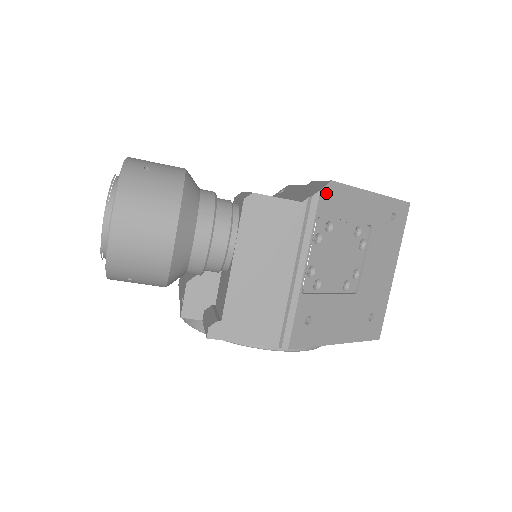
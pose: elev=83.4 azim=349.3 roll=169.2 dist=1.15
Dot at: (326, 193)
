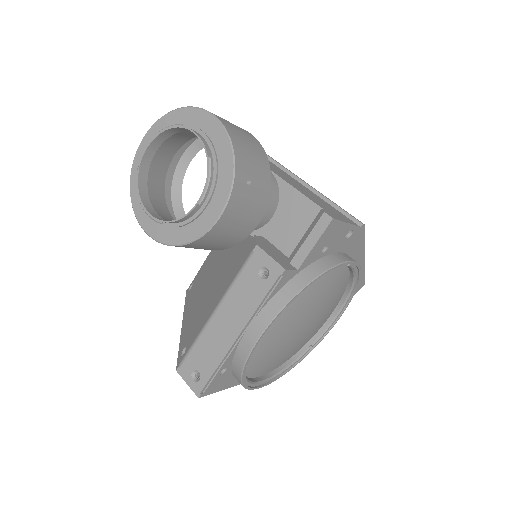
Dot at: occluded
